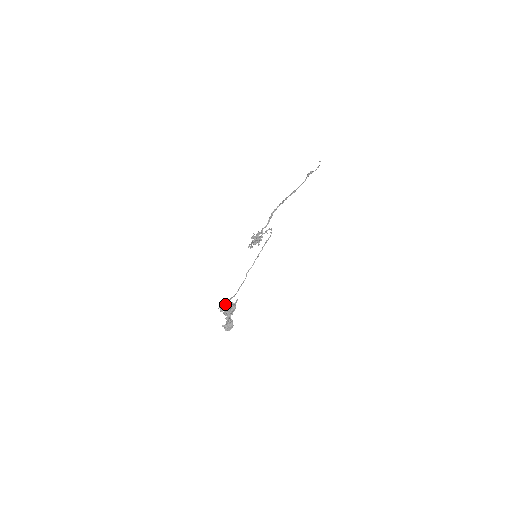
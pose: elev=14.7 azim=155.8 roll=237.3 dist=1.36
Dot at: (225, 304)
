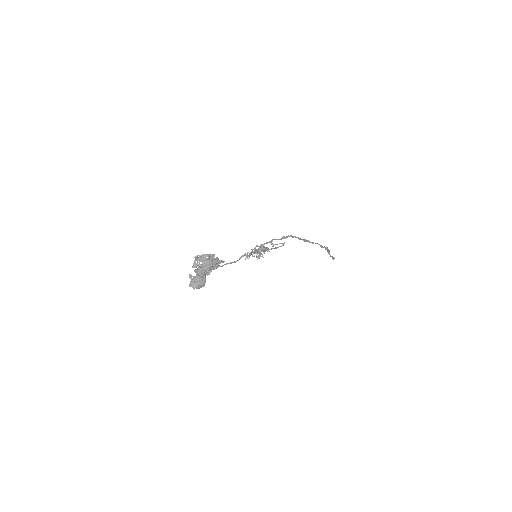
Dot at: (206, 255)
